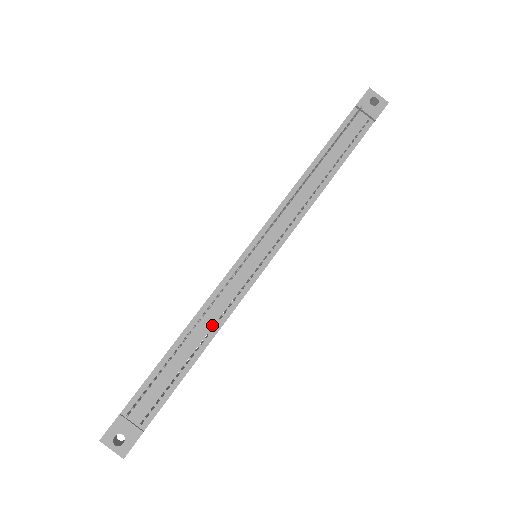
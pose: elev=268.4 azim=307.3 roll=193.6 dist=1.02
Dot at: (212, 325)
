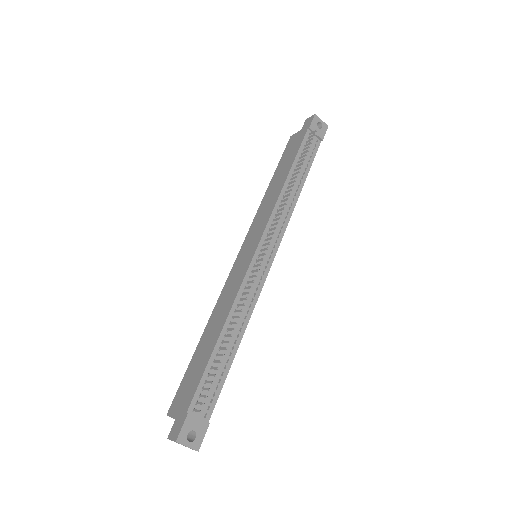
Dot at: (243, 319)
